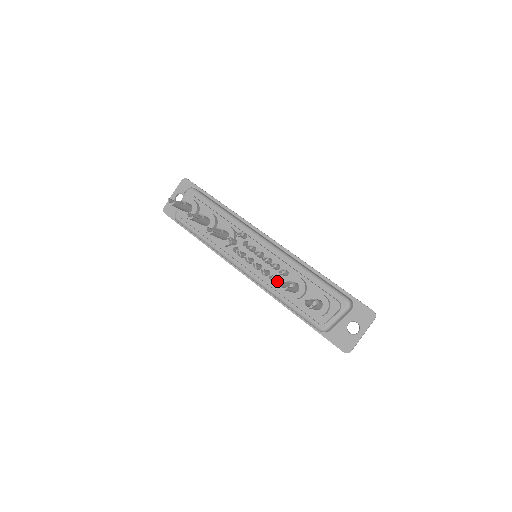
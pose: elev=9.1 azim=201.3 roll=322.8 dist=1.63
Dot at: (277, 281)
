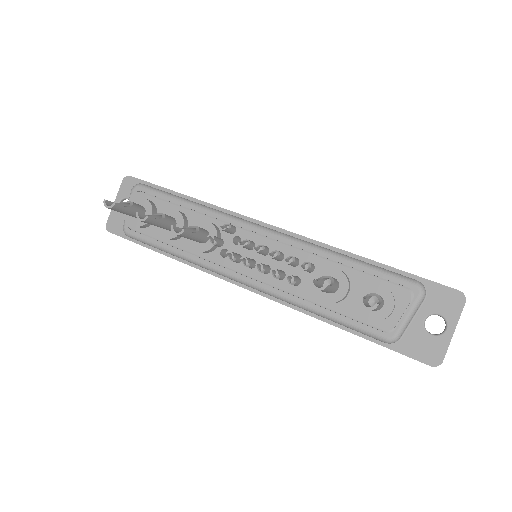
Dot at: (300, 283)
